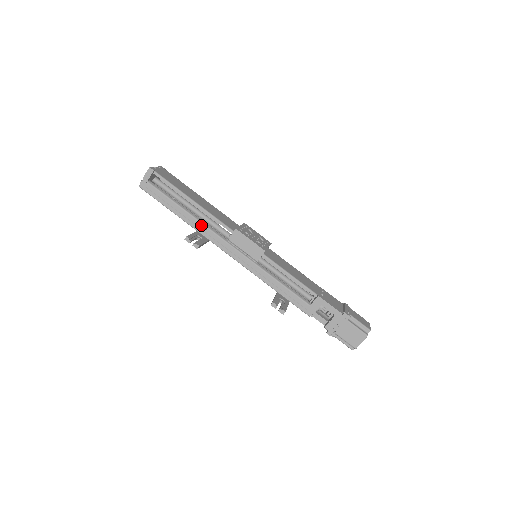
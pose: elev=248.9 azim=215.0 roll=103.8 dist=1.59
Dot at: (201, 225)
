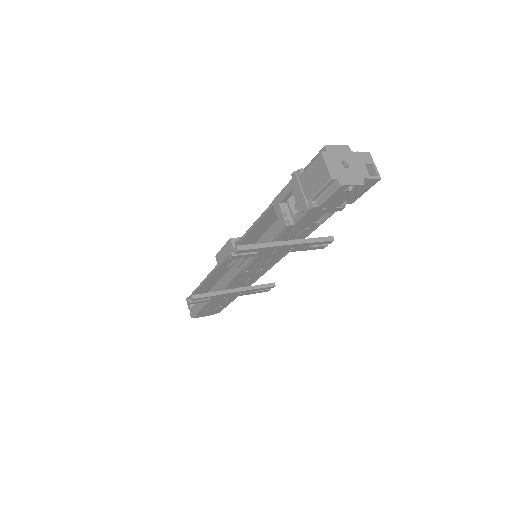
Dot at: (213, 288)
